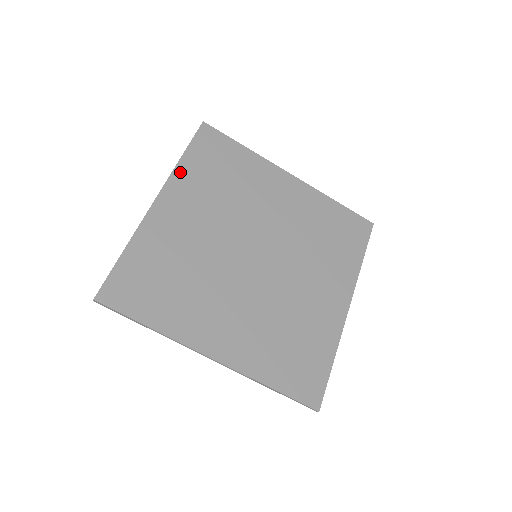
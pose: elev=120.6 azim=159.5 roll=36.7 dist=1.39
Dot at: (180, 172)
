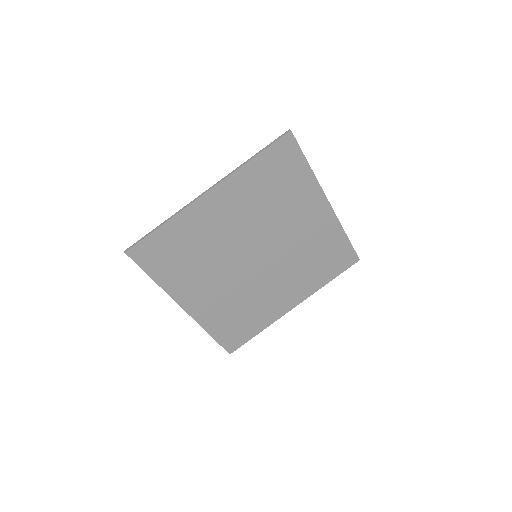
Dot at: (241, 174)
